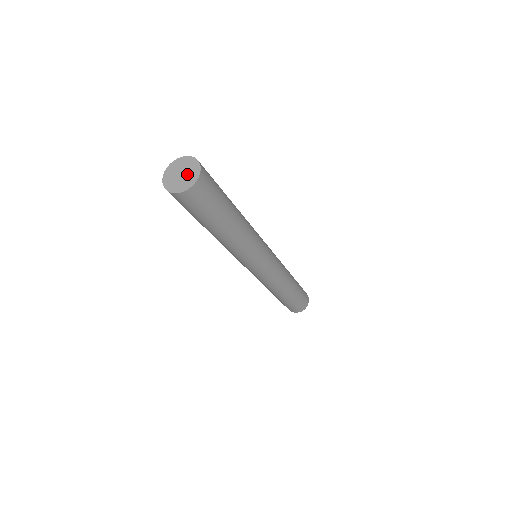
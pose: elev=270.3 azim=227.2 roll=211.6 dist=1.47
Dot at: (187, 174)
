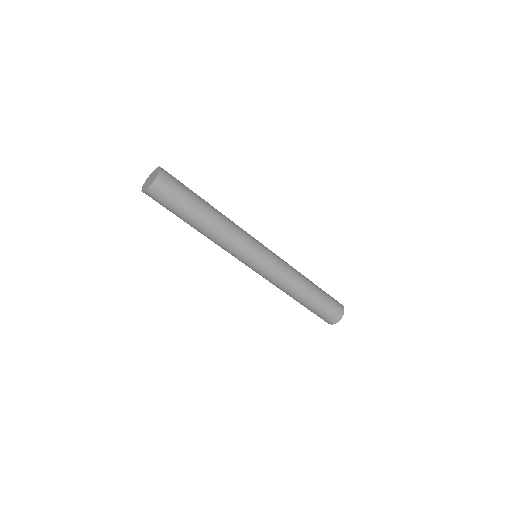
Dot at: (152, 179)
